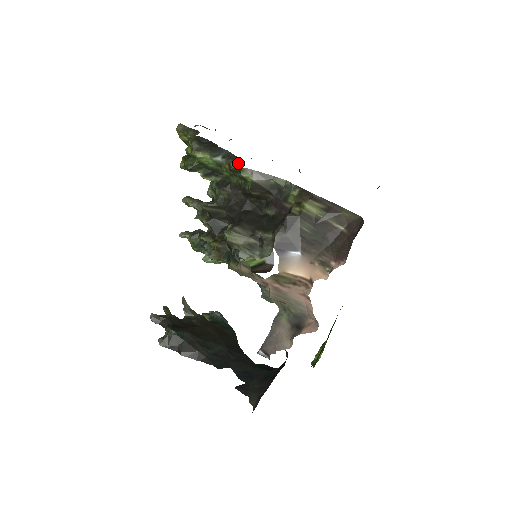
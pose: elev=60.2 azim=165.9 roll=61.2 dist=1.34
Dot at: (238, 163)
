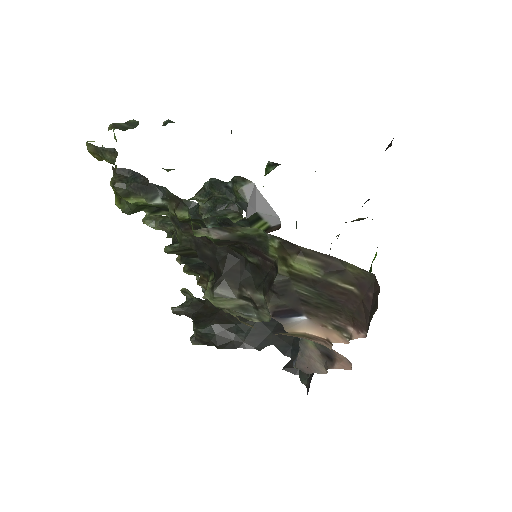
Dot at: (185, 211)
